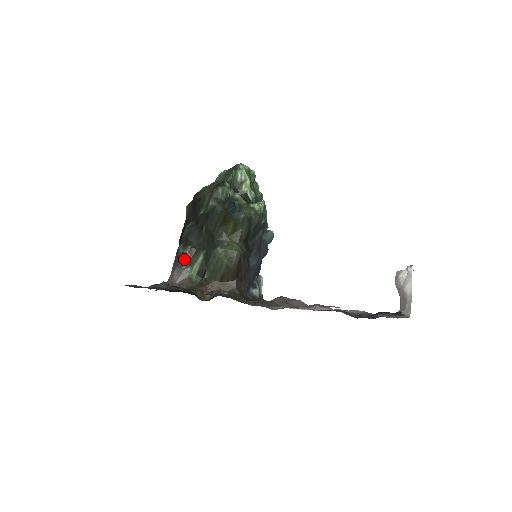
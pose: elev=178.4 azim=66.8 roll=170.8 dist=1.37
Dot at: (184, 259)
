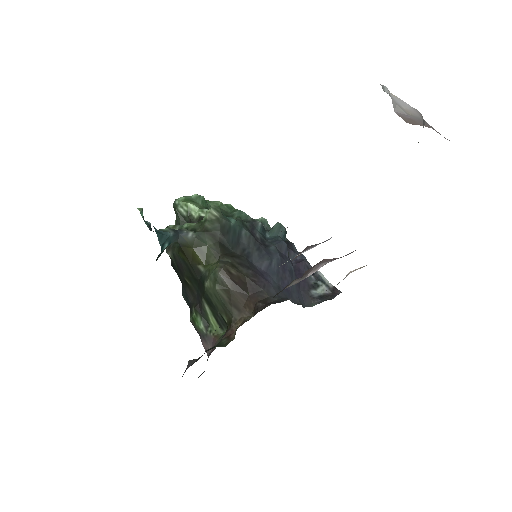
Dot at: (198, 324)
